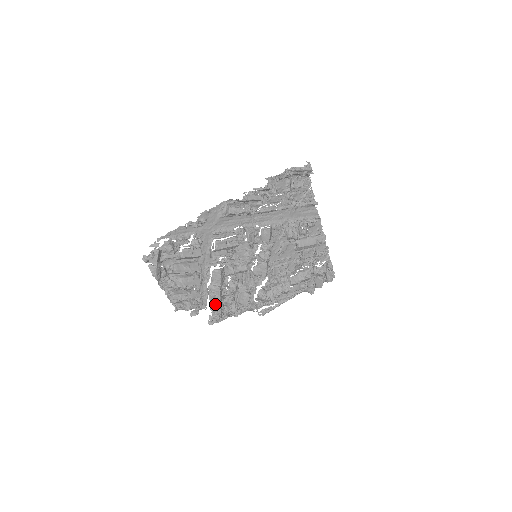
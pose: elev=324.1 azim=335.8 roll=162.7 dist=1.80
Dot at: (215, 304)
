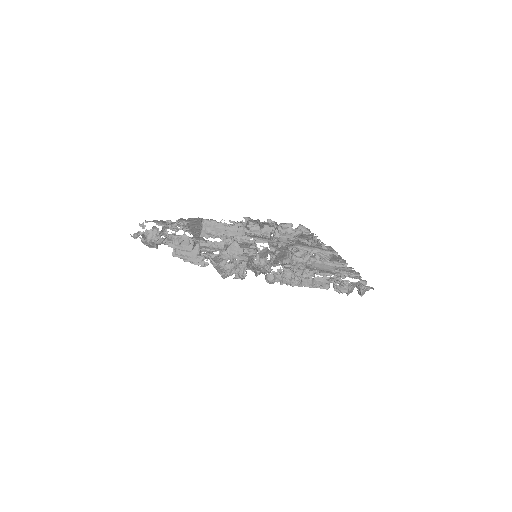
Dot at: occluded
